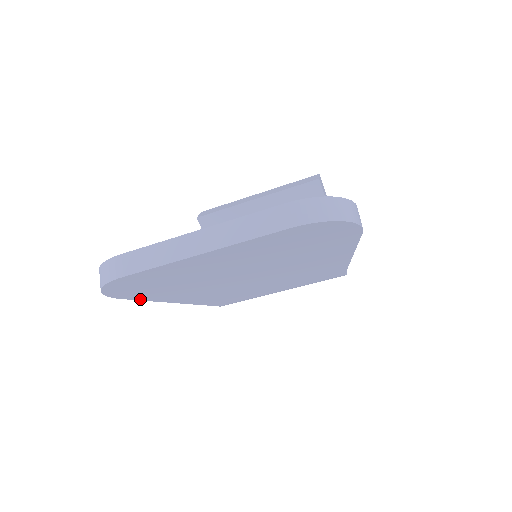
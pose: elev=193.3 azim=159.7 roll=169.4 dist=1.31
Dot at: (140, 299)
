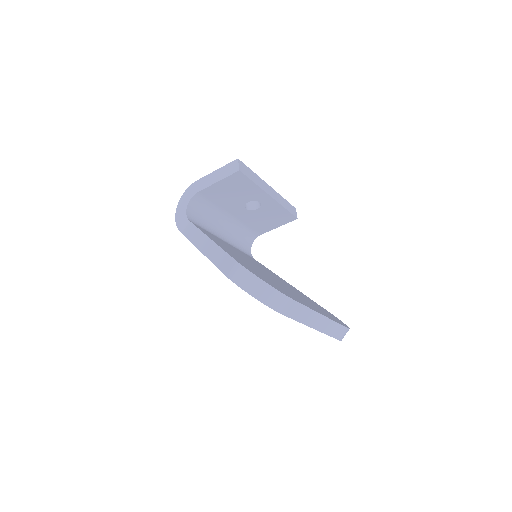
Dot at: (220, 269)
